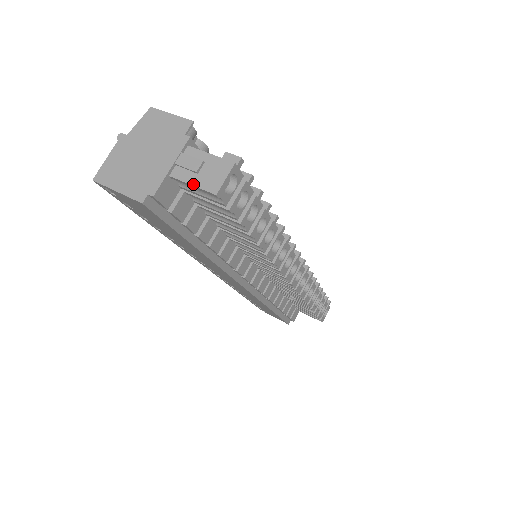
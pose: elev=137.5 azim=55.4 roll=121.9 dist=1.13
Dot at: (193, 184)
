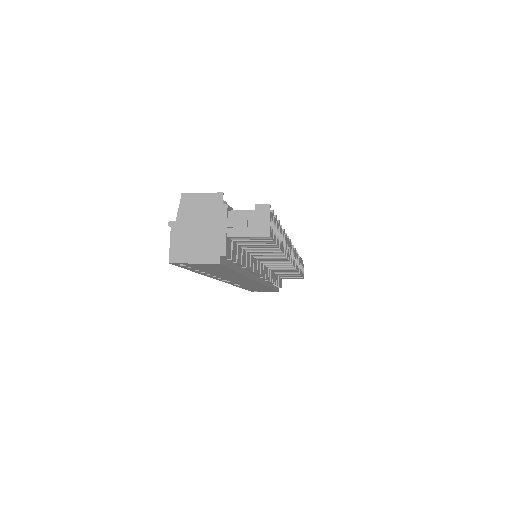
Dot at: (249, 236)
